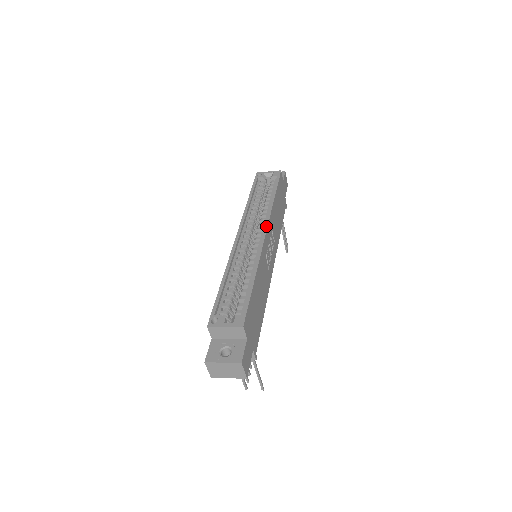
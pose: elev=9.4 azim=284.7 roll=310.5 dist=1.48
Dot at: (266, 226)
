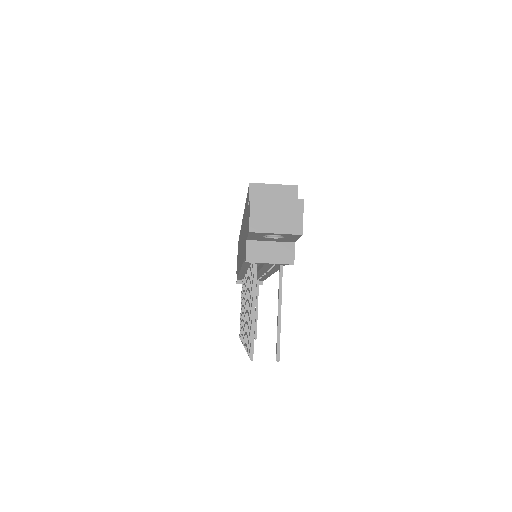
Dot at: occluded
